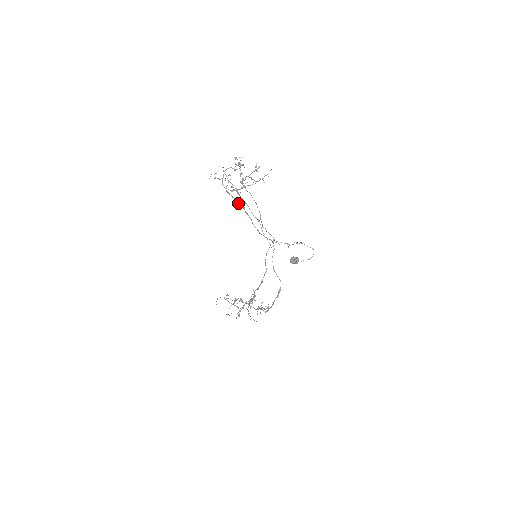
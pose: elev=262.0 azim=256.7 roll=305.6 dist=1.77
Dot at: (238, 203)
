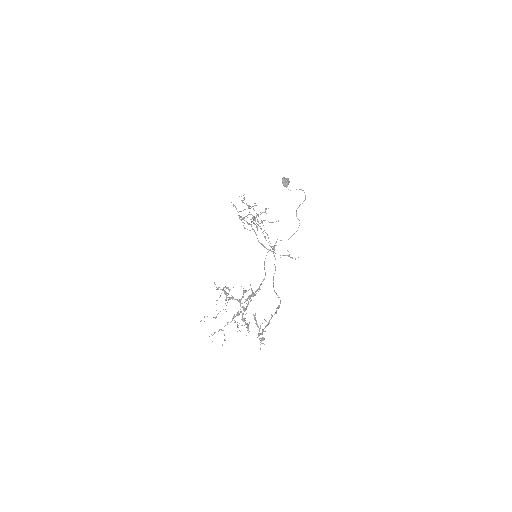
Dot at: (247, 223)
